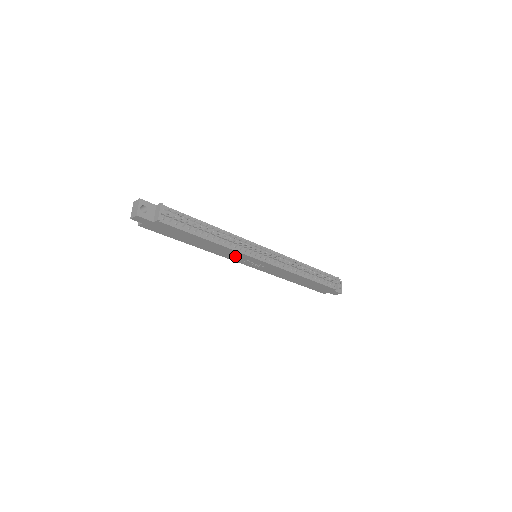
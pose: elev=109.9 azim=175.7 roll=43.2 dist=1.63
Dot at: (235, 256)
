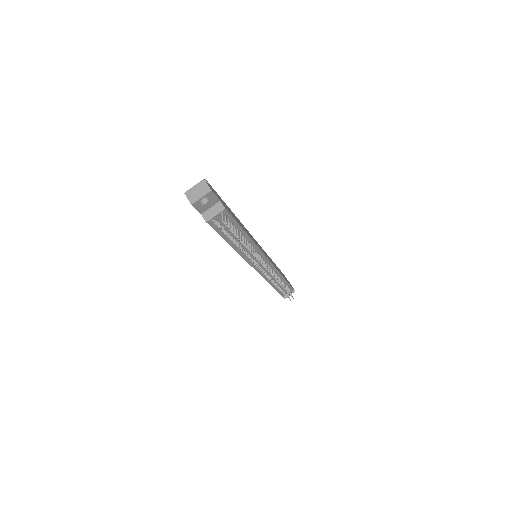
Dot at: occluded
